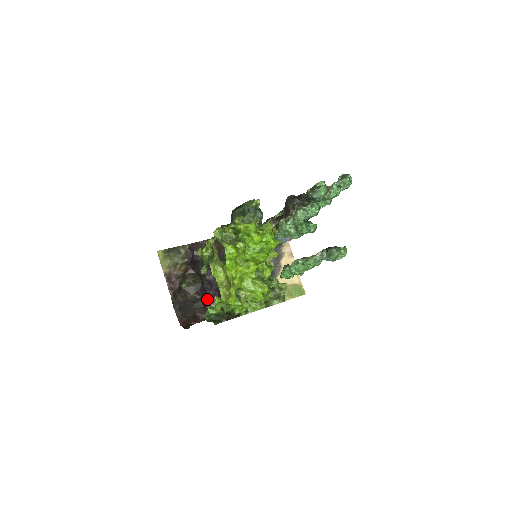
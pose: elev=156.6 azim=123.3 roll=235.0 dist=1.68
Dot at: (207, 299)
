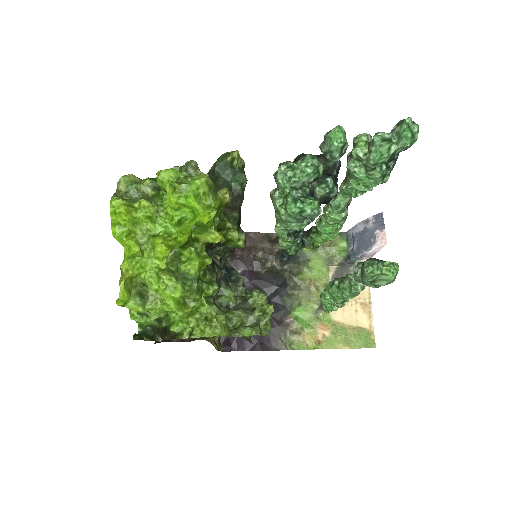
Dot at: occluded
